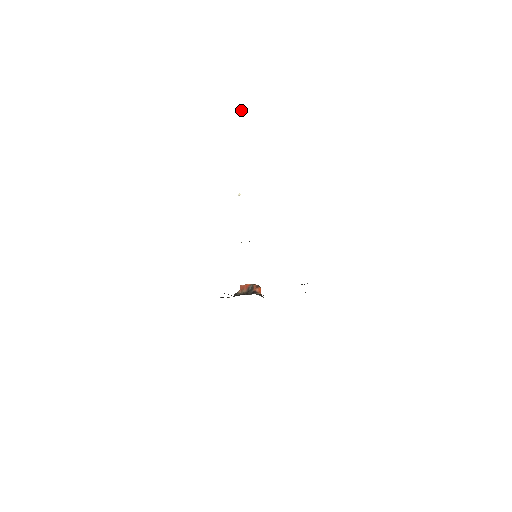
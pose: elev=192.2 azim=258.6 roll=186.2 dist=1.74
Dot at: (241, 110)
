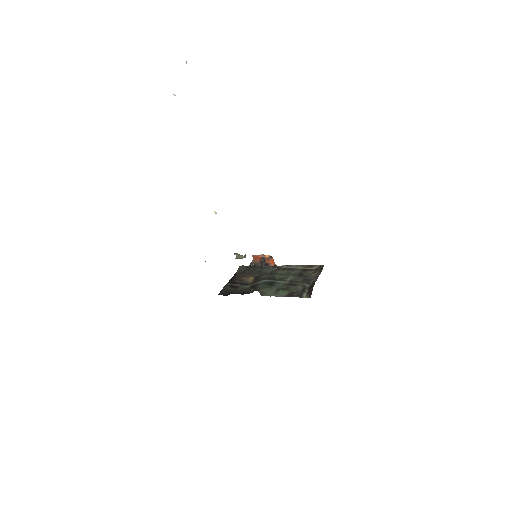
Dot at: occluded
